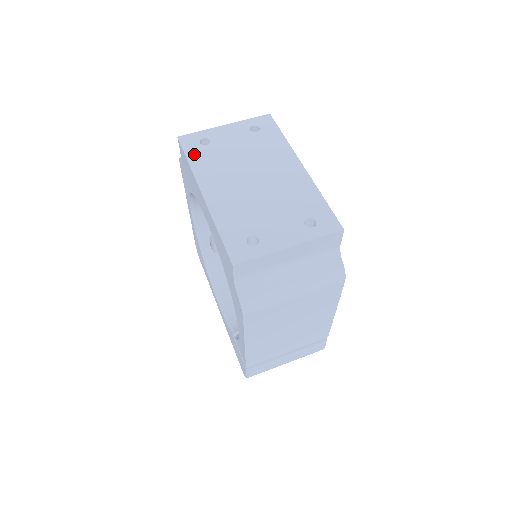
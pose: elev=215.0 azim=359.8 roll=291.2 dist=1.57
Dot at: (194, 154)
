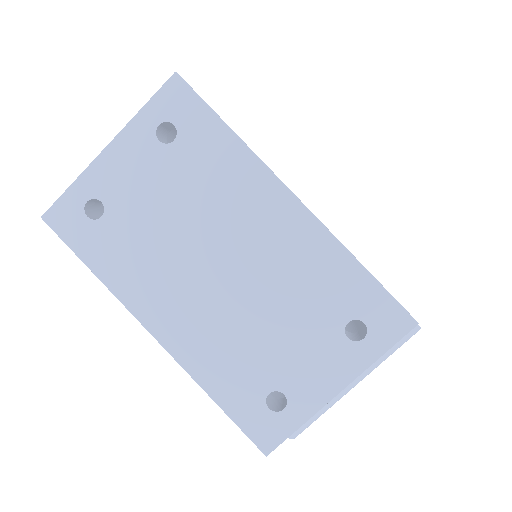
Dot at: (92, 250)
